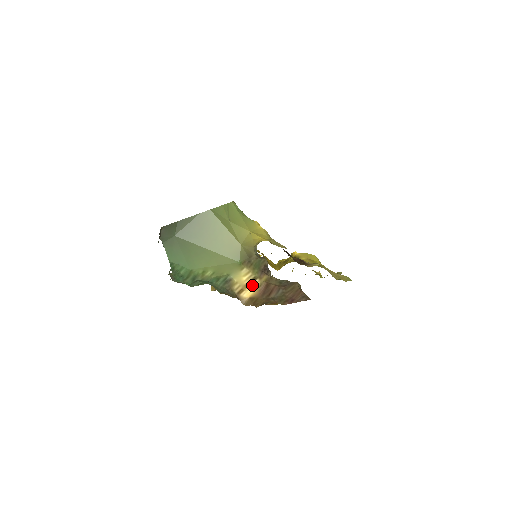
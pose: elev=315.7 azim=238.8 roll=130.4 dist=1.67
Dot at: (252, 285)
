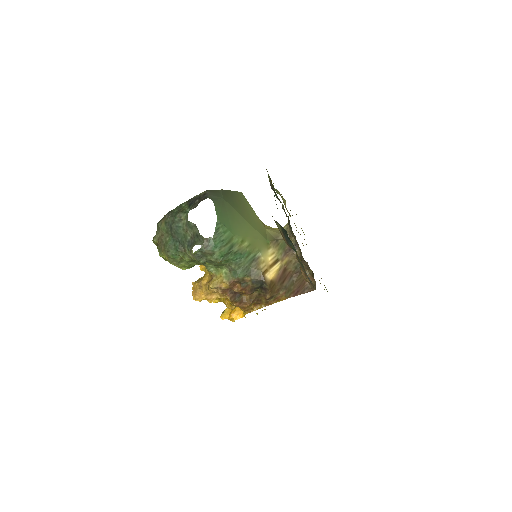
Dot at: (275, 267)
